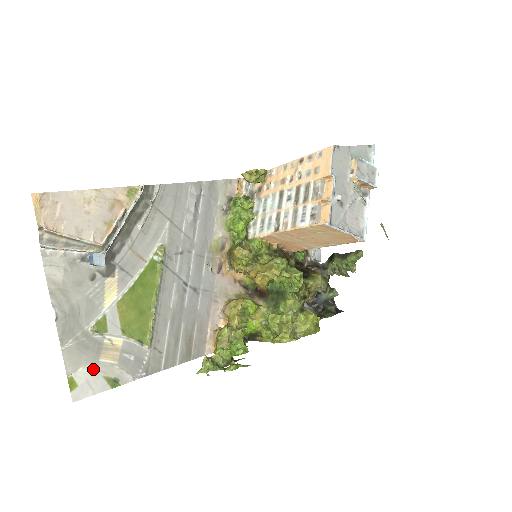
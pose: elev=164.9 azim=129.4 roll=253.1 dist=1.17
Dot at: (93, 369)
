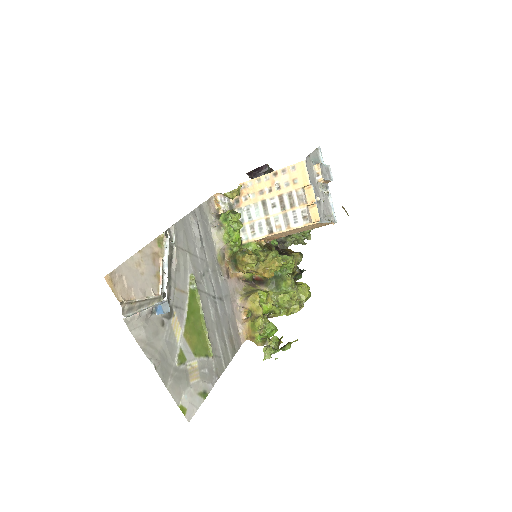
Dot at: (190, 392)
